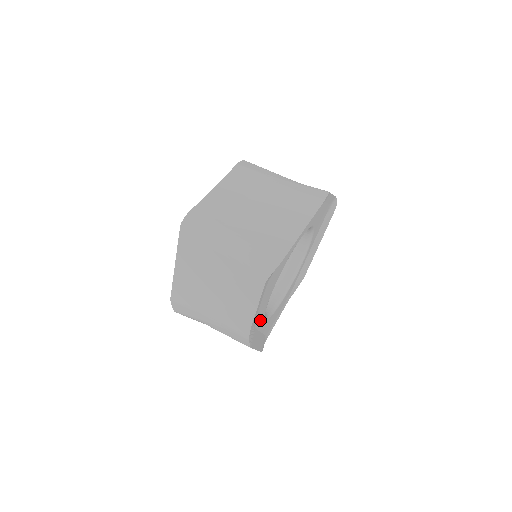
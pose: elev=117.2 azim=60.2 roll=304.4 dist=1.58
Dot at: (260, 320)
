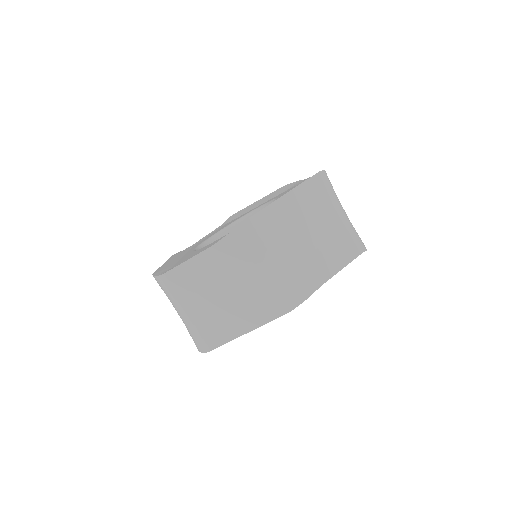
Dot at: occluded
